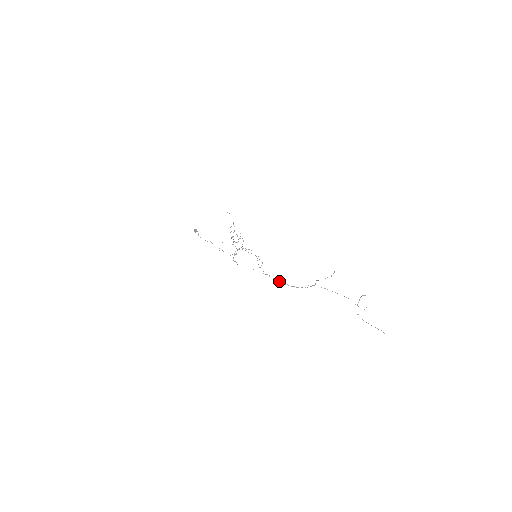
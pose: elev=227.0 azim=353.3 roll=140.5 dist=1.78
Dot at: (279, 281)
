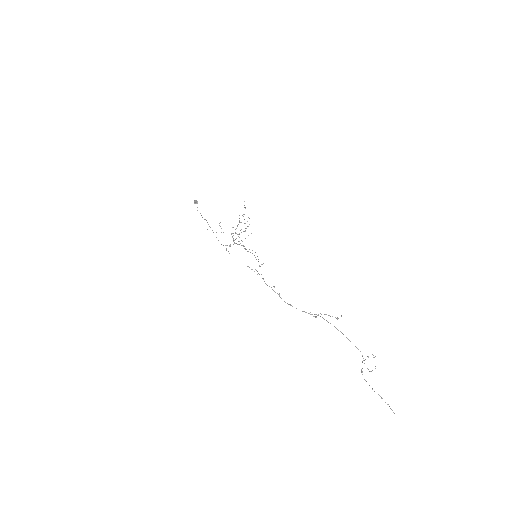
Dot at: occluded
